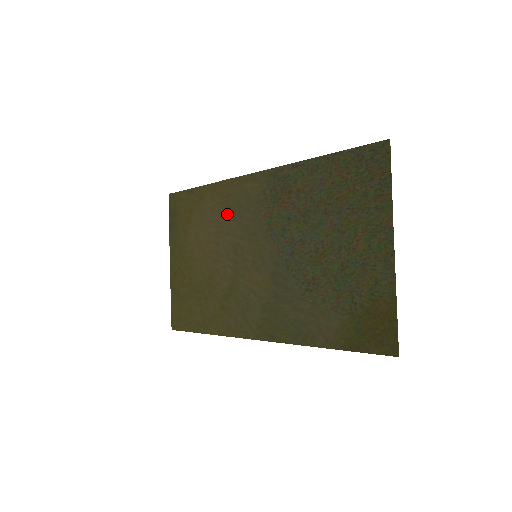
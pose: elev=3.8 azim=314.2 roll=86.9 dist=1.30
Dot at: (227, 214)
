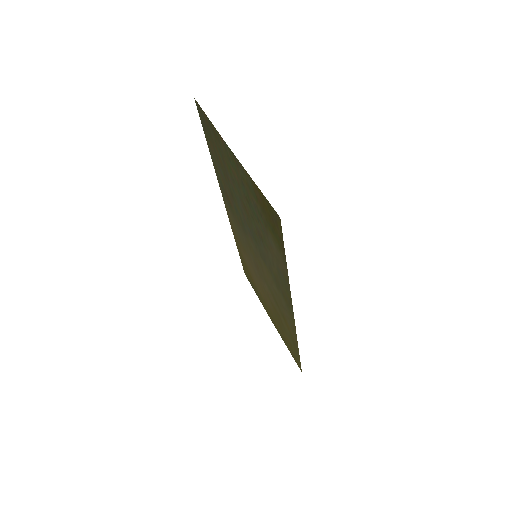
Dot at: (243, 248)
